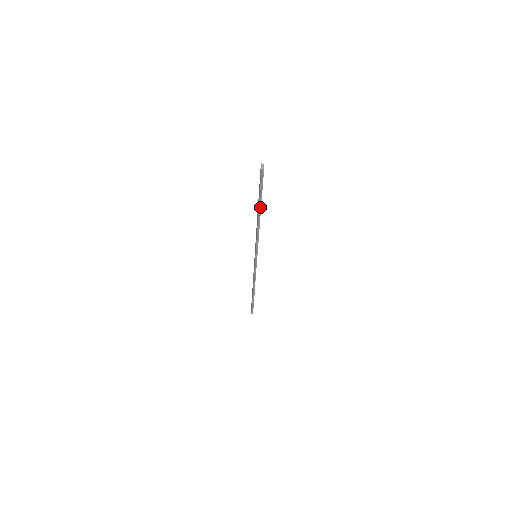
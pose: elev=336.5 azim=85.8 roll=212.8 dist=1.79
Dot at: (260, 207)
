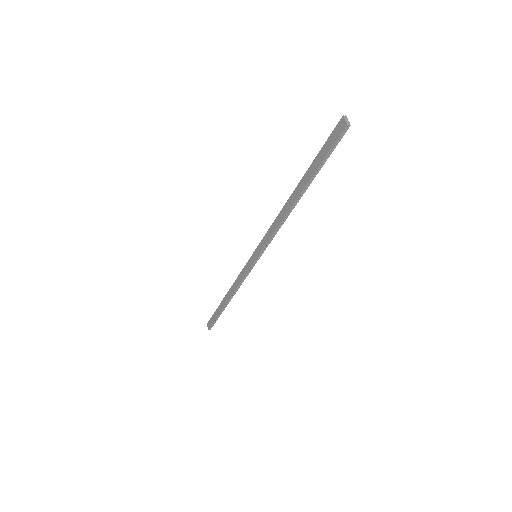
Dot at: (307, 186)
